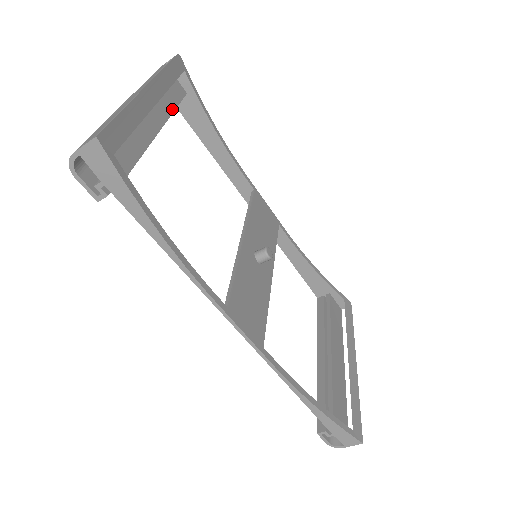
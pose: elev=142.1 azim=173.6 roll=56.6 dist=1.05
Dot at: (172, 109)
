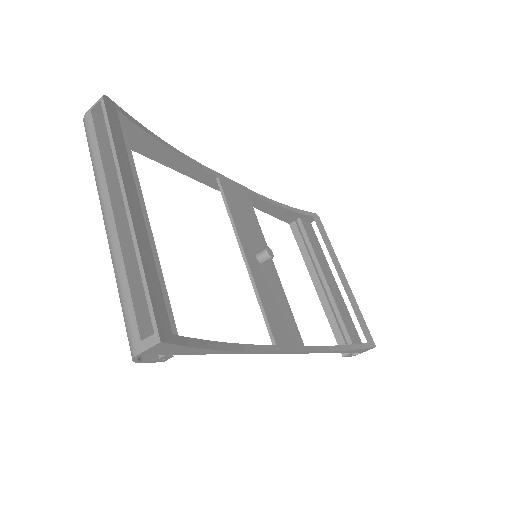
Dot at: (135, 175)
